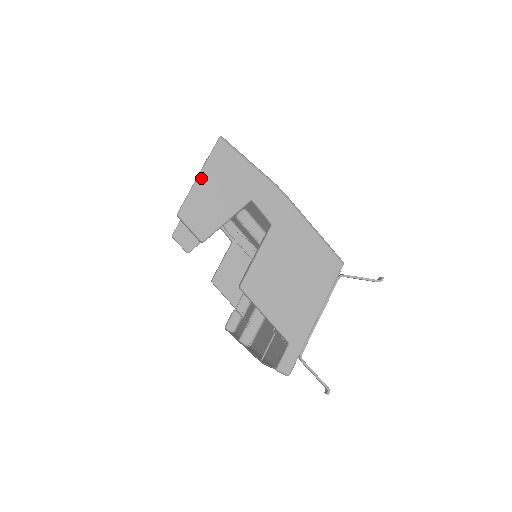
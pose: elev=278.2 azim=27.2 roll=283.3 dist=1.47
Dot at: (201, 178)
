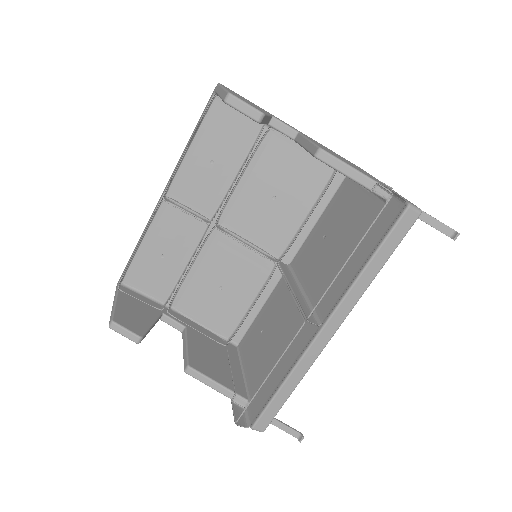
Dot at: occluded
